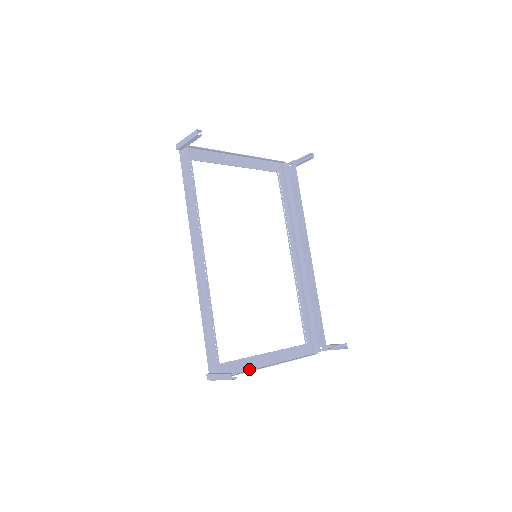
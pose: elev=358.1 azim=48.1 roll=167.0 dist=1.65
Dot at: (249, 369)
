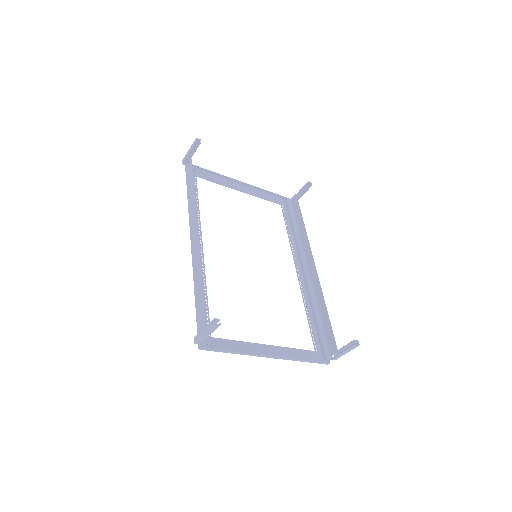
Dot at: (246, 353)
